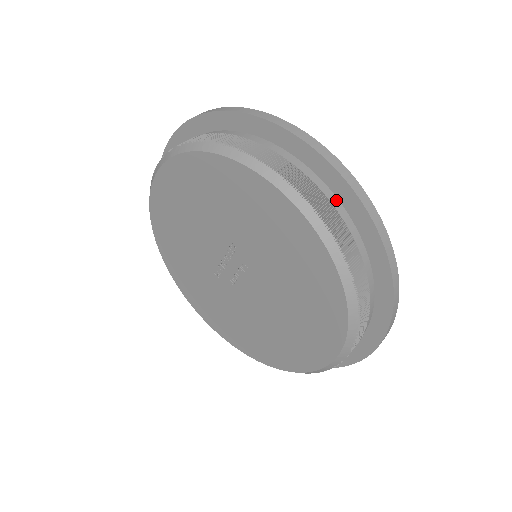
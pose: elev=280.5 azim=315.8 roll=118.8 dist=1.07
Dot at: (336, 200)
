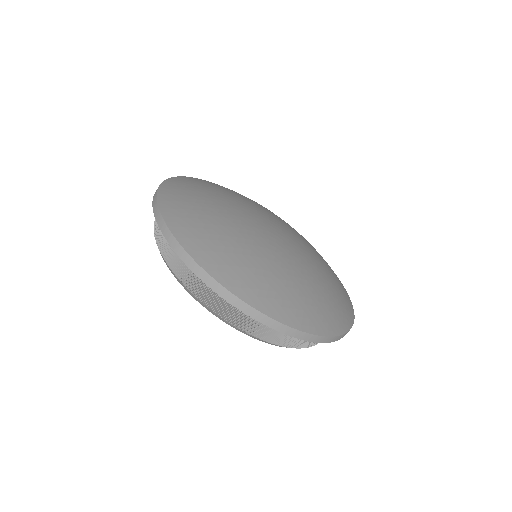
Dot at: occluded
